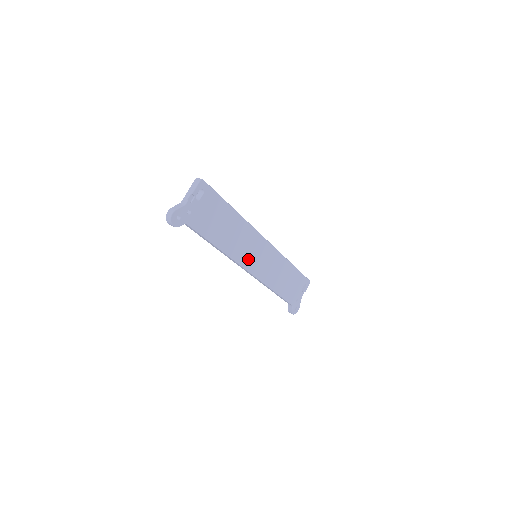
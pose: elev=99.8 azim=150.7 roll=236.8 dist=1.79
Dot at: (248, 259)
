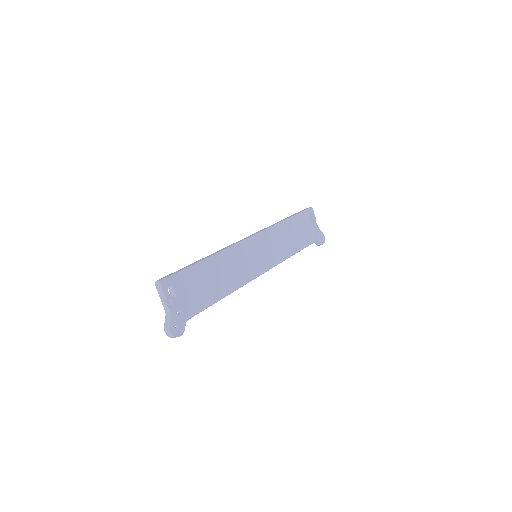
Dot at: (253, 268)
